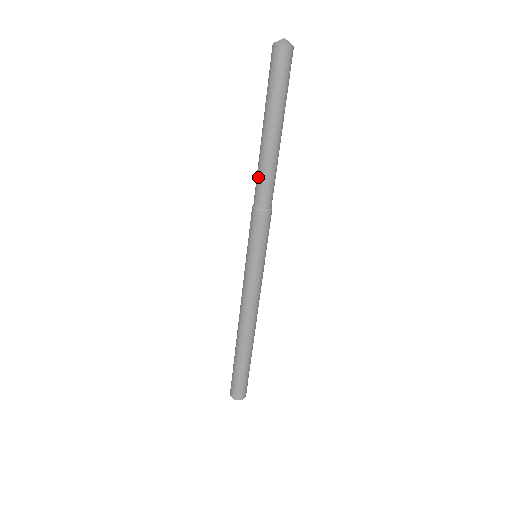
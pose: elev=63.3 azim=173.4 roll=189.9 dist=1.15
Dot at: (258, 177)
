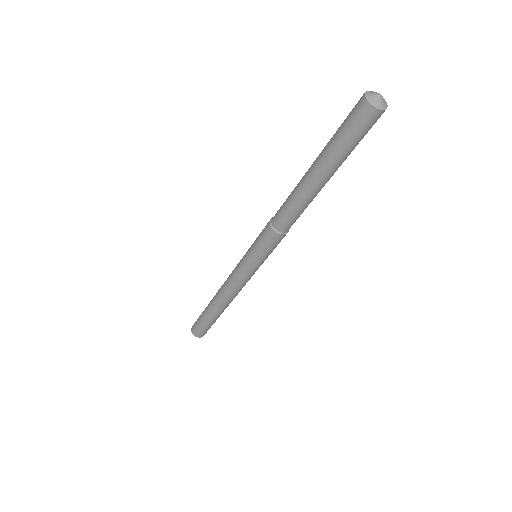
Dot at: (286, 204)
